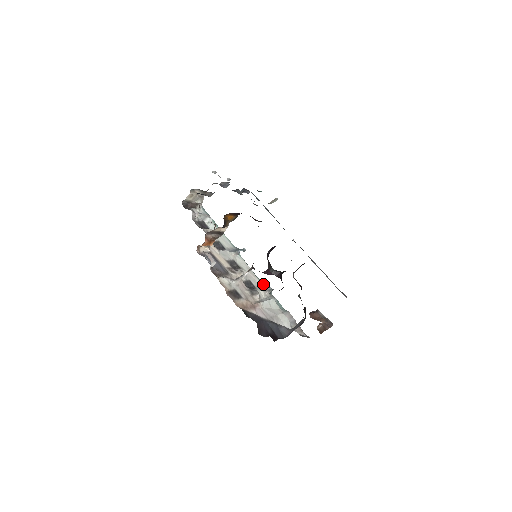
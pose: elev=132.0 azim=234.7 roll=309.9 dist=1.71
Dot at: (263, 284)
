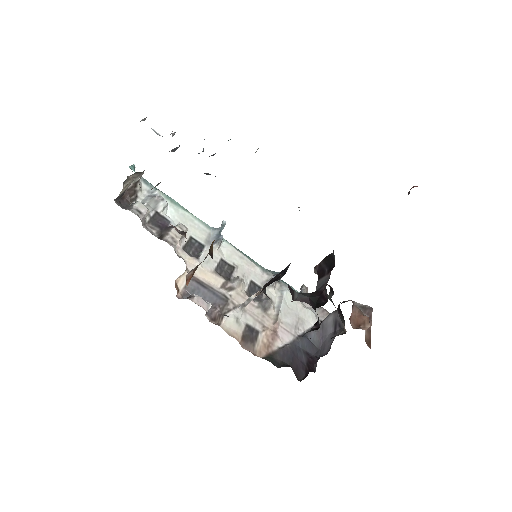
Dot at: (266, 271)
